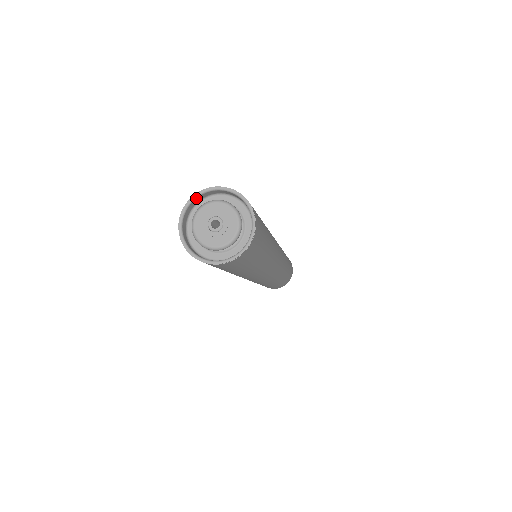
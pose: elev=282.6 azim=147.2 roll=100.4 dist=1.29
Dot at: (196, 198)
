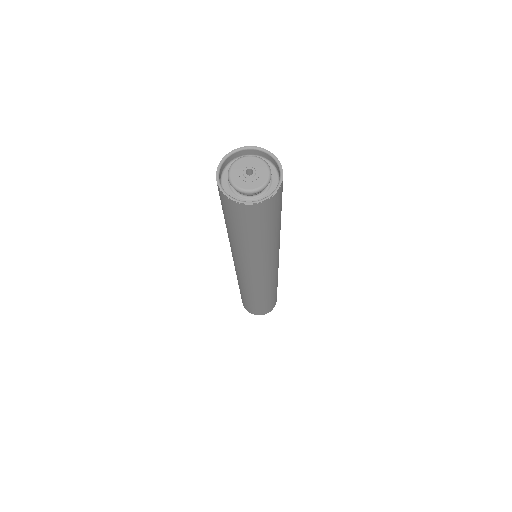
Dot at: (219, 172)
